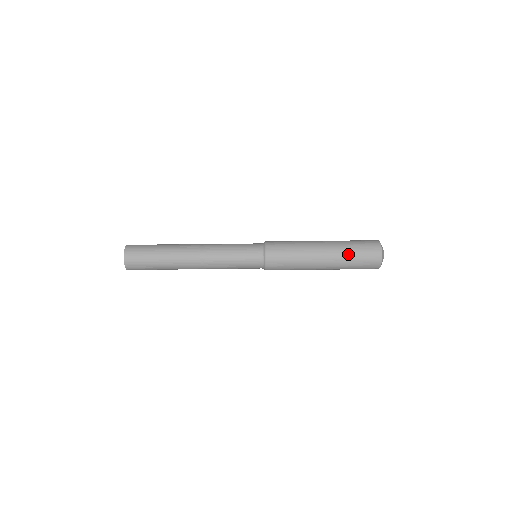
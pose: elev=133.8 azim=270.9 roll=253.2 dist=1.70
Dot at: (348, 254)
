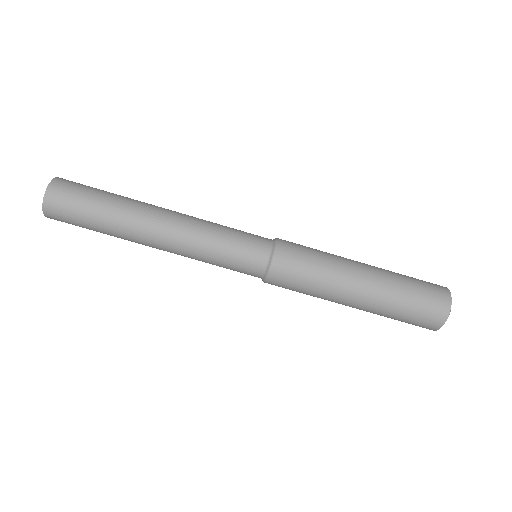
Dot at: occluded
